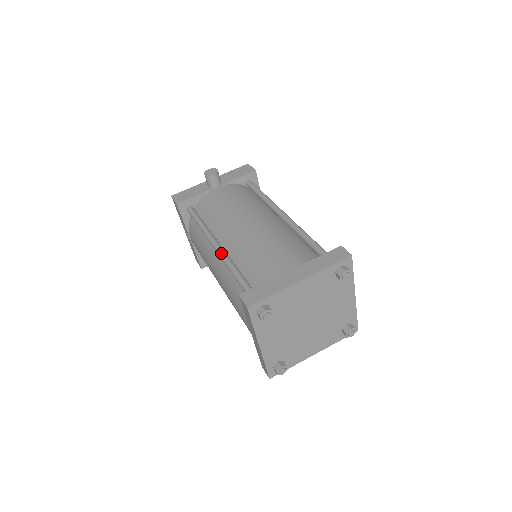
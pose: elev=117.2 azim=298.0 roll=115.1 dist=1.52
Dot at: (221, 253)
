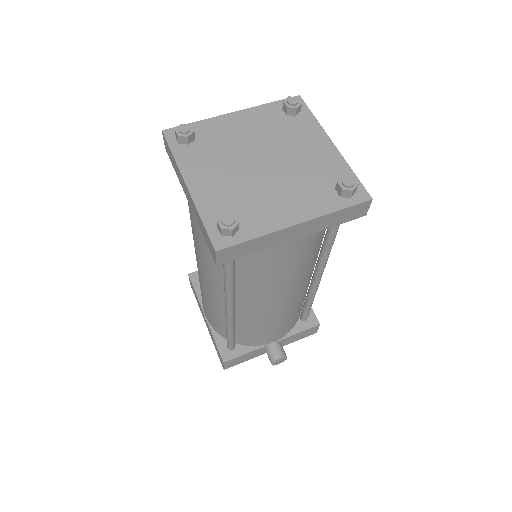
Dot at: occluded
